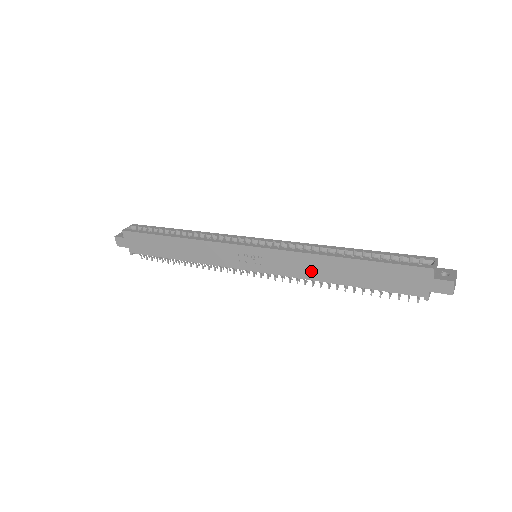
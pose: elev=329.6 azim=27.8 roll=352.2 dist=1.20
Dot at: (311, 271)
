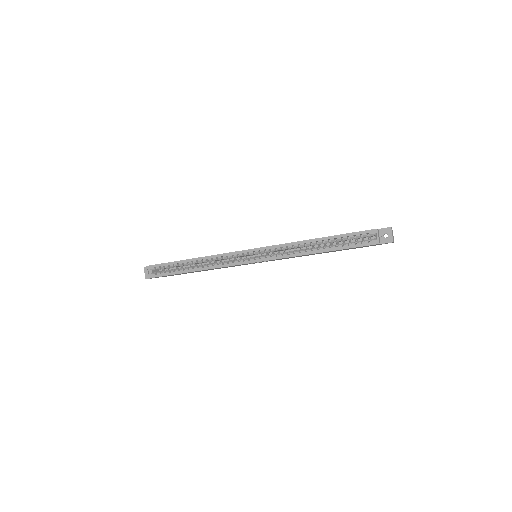
Dot at: (300, 256)
